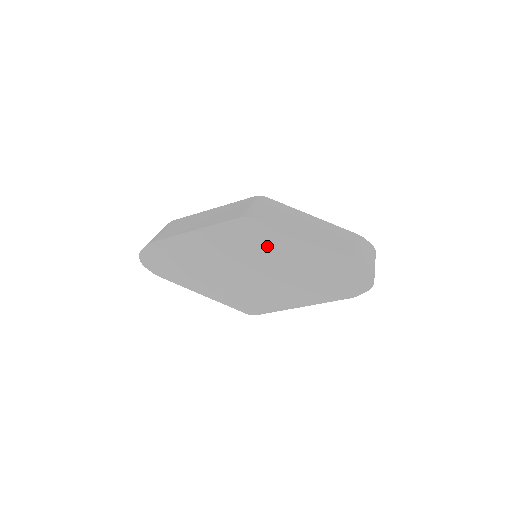
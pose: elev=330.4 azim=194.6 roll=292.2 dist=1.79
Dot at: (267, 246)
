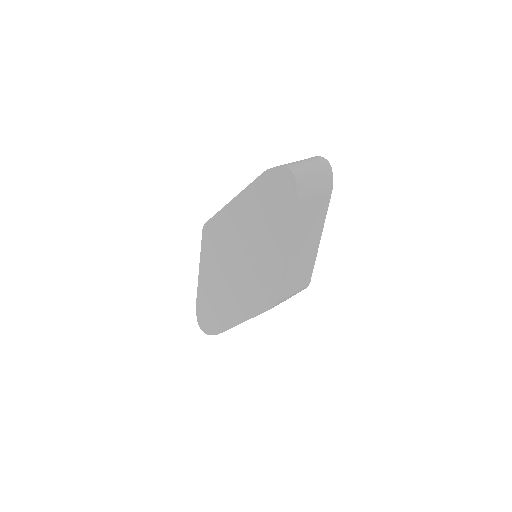
Dot at: (227, 232)
